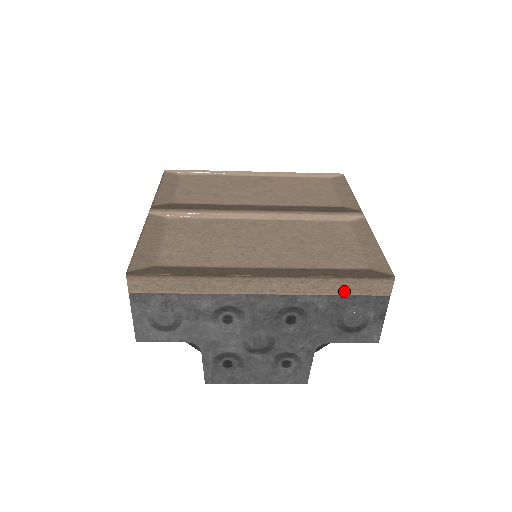
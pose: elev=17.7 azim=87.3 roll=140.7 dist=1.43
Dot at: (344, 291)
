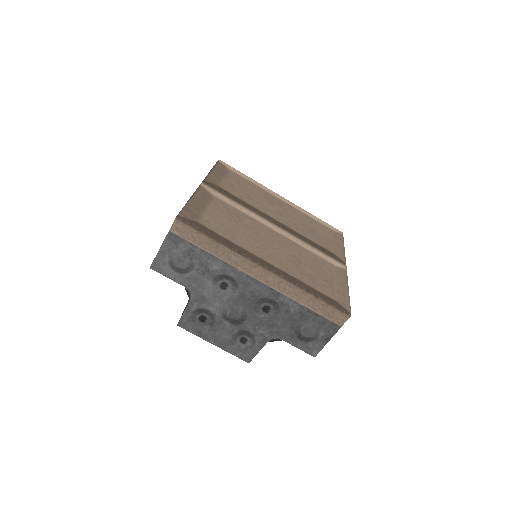
Dot at: (313, 307)
